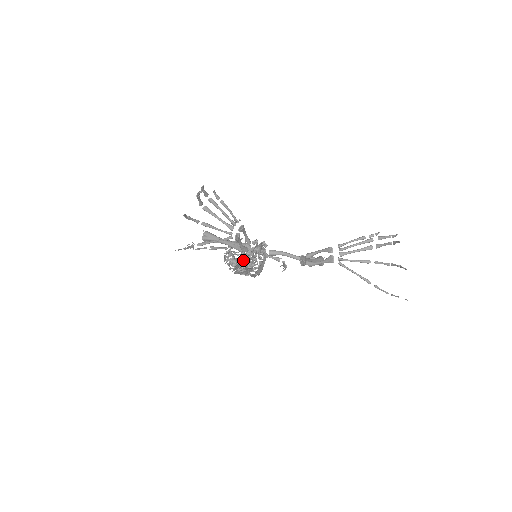
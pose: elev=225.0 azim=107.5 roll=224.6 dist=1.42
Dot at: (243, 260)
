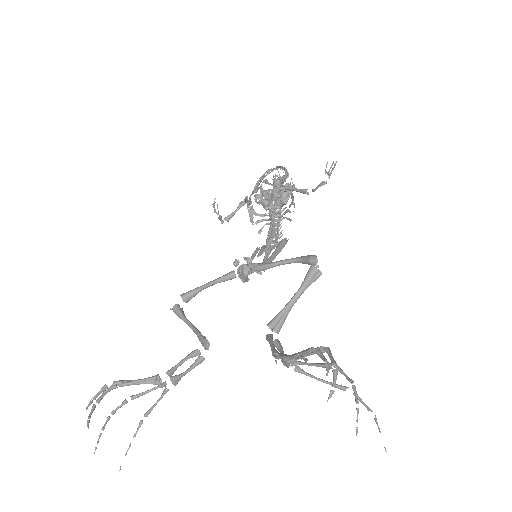
Dot at: occluded
